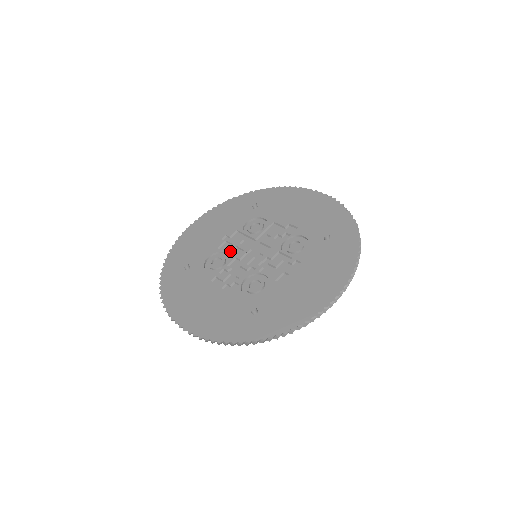
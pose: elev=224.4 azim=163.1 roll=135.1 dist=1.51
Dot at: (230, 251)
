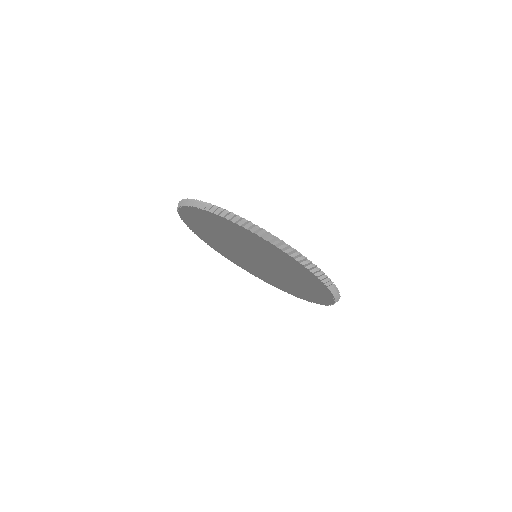
Dot at: occluded
